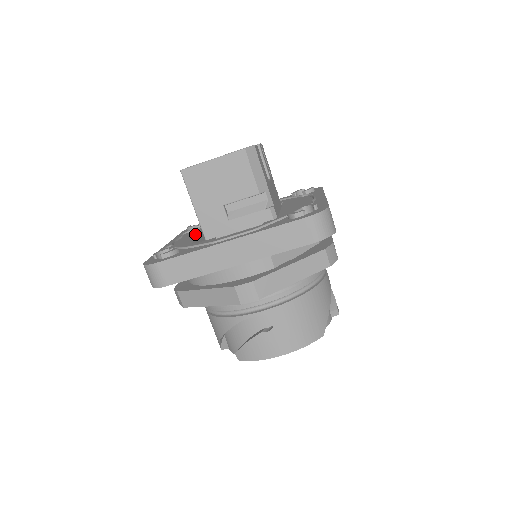
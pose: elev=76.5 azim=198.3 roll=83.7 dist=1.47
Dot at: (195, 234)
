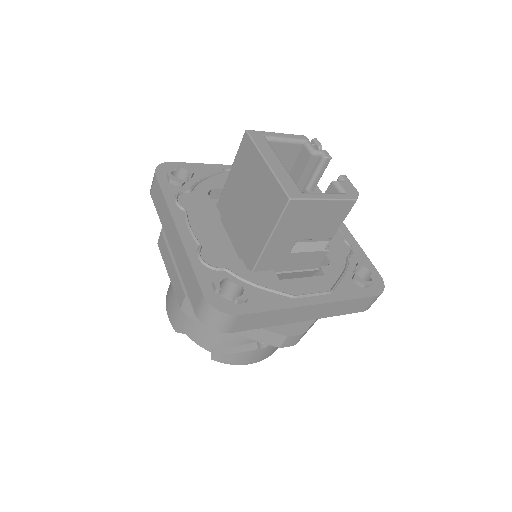
Dot at: (210, 220)
